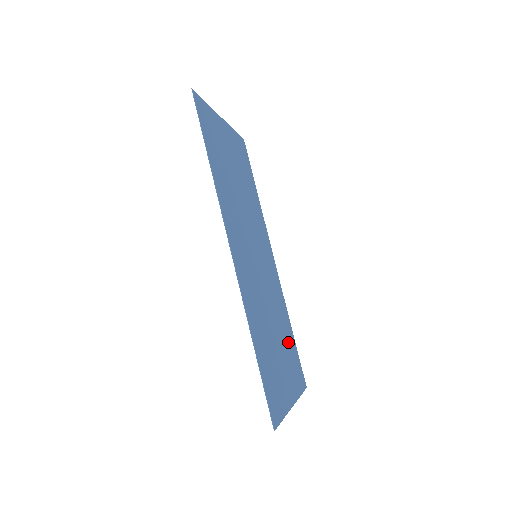
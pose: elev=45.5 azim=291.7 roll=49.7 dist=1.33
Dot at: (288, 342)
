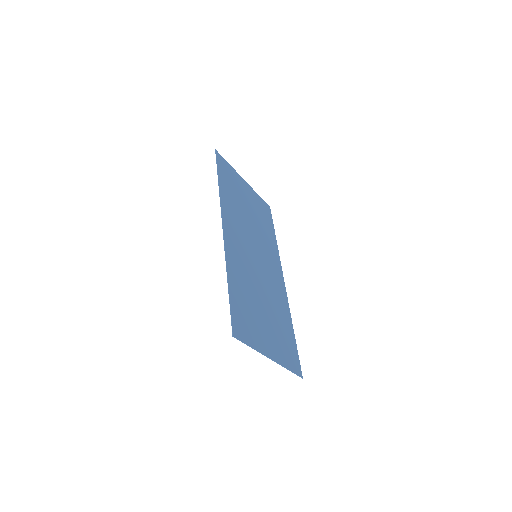
Dot at: (283, 329)
